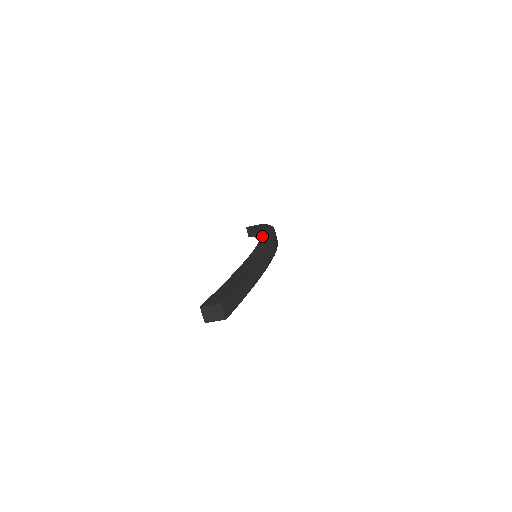
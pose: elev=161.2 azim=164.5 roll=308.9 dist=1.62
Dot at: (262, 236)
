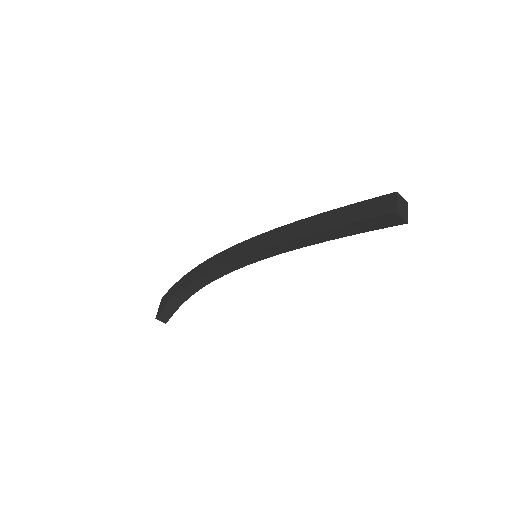
Dot at: (210, 269)
